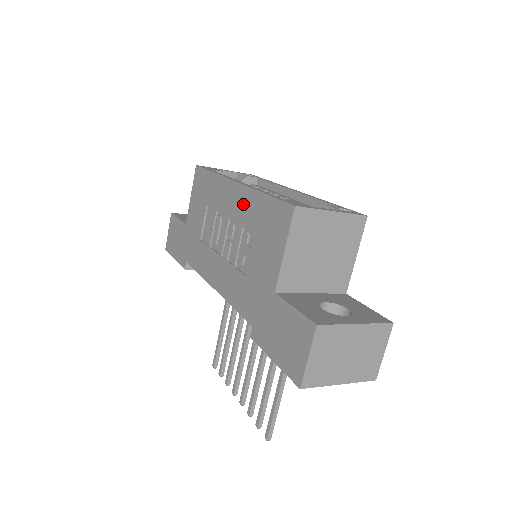
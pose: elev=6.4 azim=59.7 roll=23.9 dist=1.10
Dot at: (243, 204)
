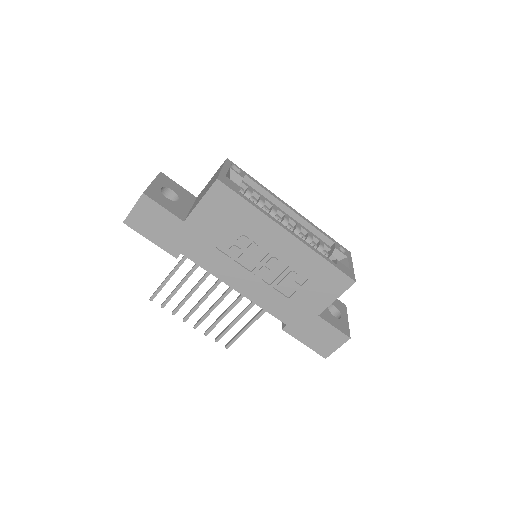
Dot at: (297, 254)
